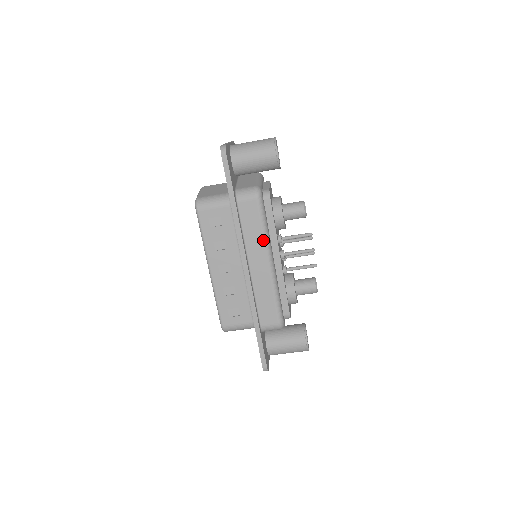
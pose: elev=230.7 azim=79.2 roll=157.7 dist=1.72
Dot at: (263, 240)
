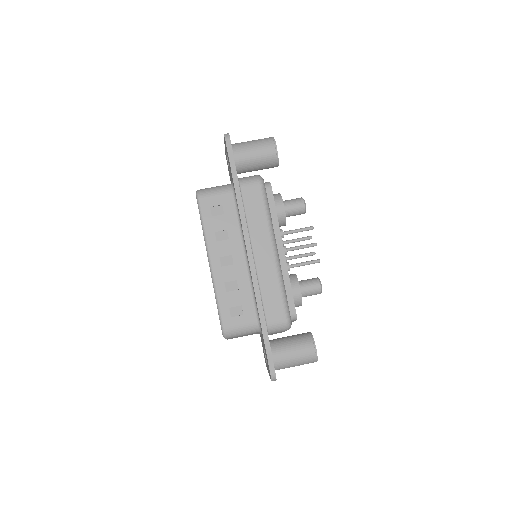
Dot at: (267, 226)
